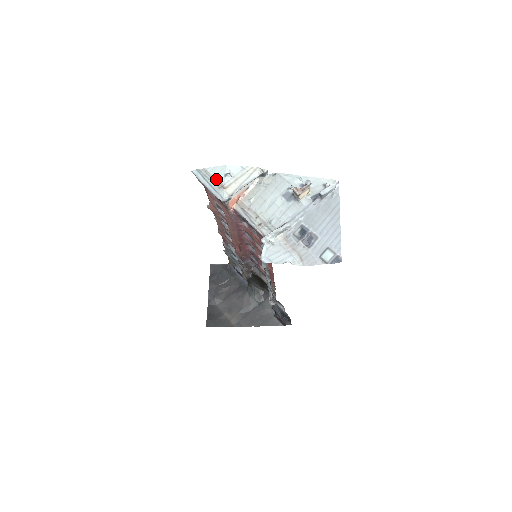
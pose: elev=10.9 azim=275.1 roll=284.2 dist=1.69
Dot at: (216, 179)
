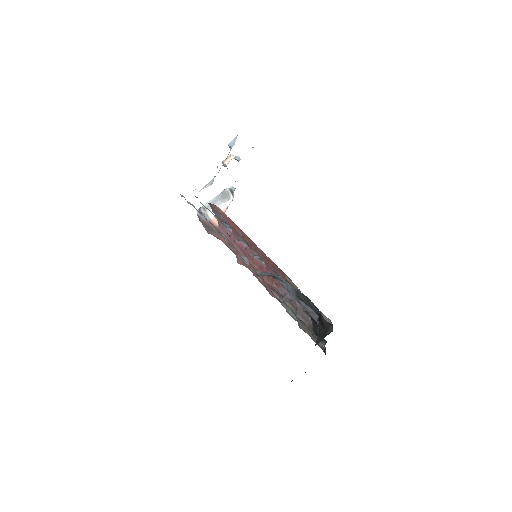
Dot at: occluded
